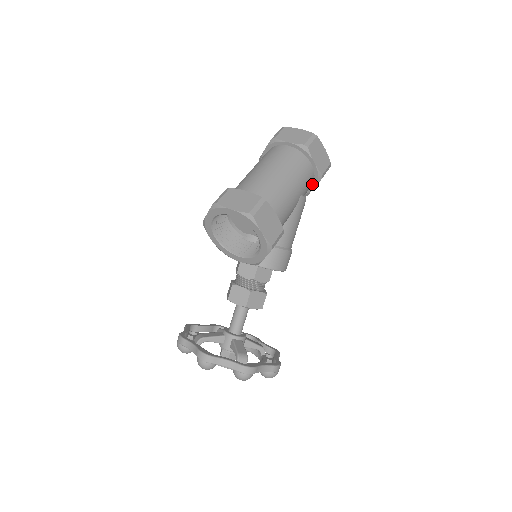
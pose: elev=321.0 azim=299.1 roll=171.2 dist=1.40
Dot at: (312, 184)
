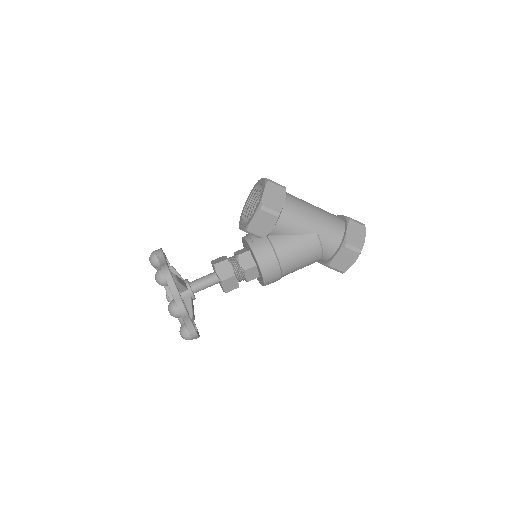
Dot at: (336, 251)
